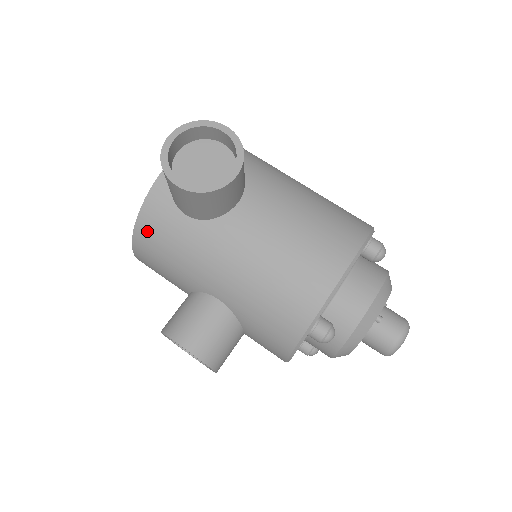
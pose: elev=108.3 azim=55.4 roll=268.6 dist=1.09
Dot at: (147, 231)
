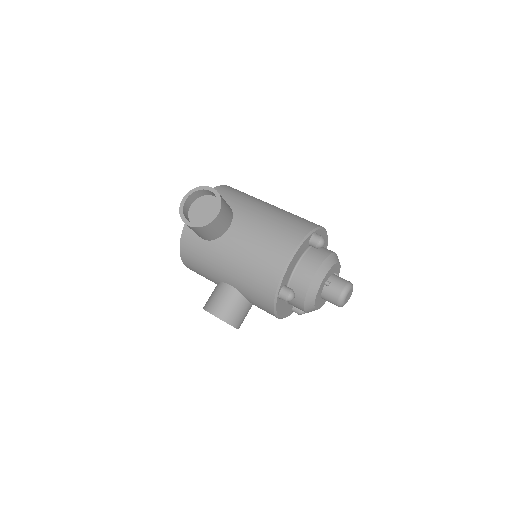
Dot at: (186, 252)
